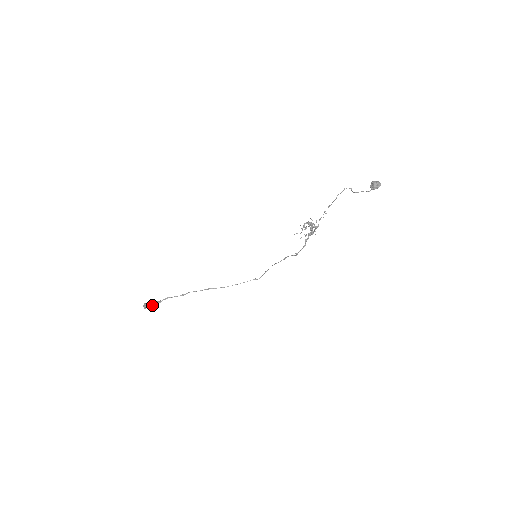
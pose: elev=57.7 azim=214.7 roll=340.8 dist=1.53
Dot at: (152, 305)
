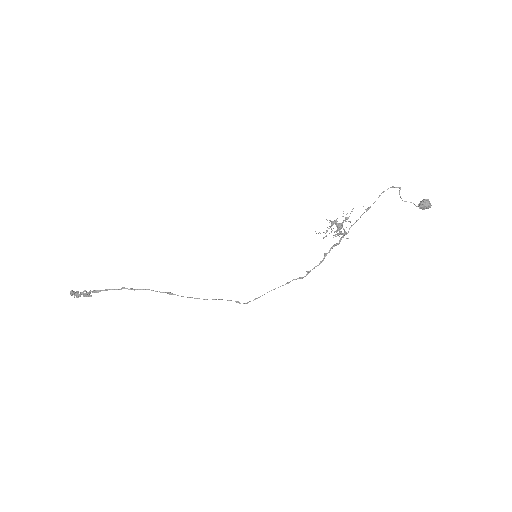
Dot at: (83, 293)
